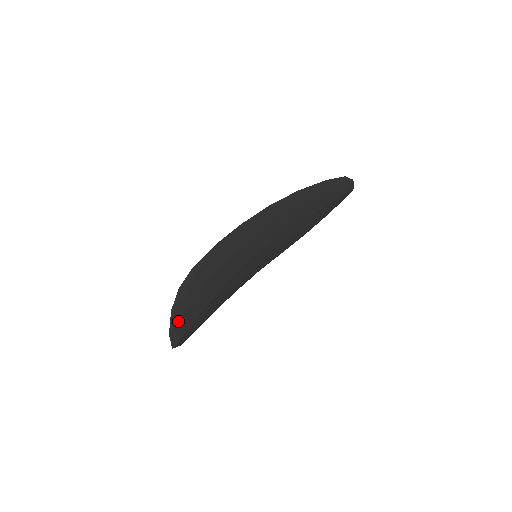
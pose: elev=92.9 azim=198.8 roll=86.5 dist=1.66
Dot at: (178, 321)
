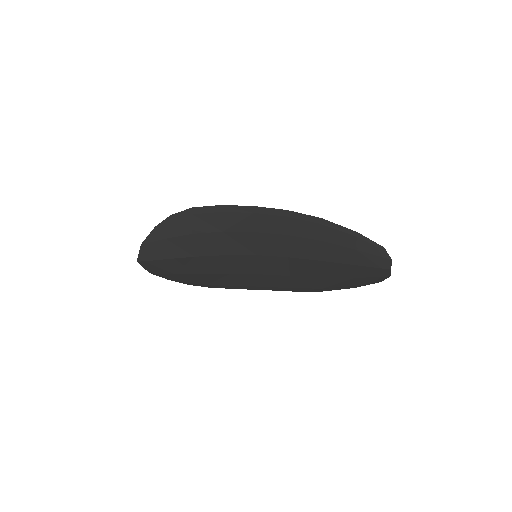
Dot at: (154, 241)
